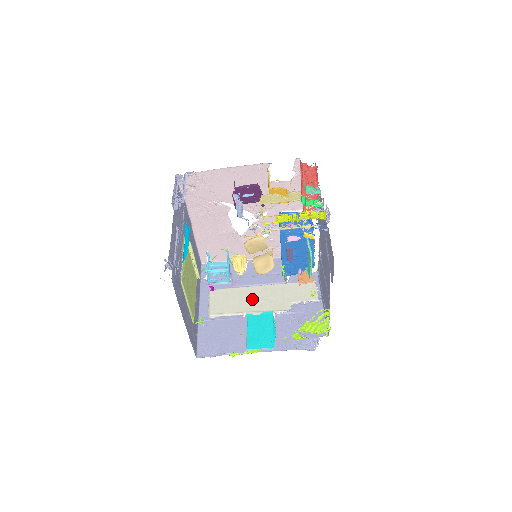
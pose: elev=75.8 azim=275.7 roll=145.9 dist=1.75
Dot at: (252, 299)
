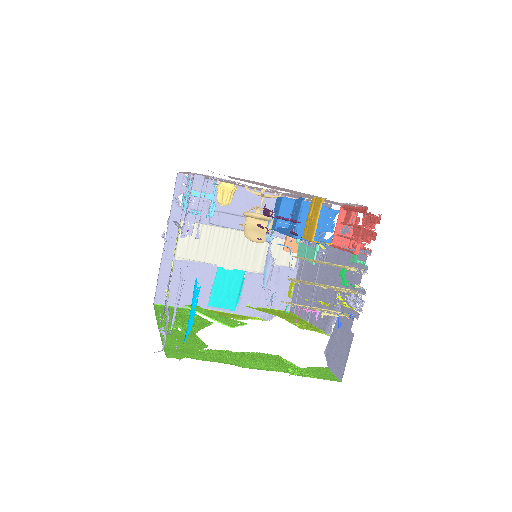
Dot at: (228, 248)
